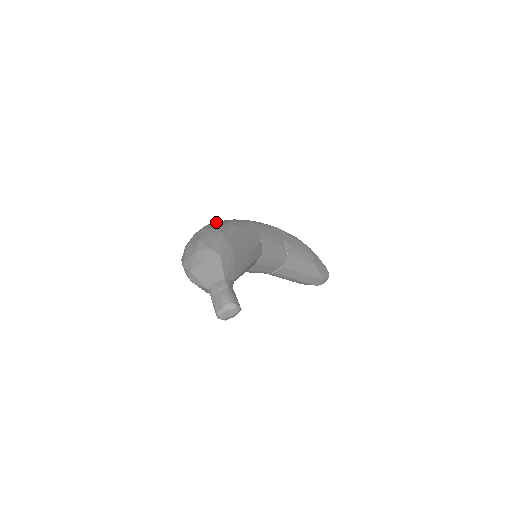
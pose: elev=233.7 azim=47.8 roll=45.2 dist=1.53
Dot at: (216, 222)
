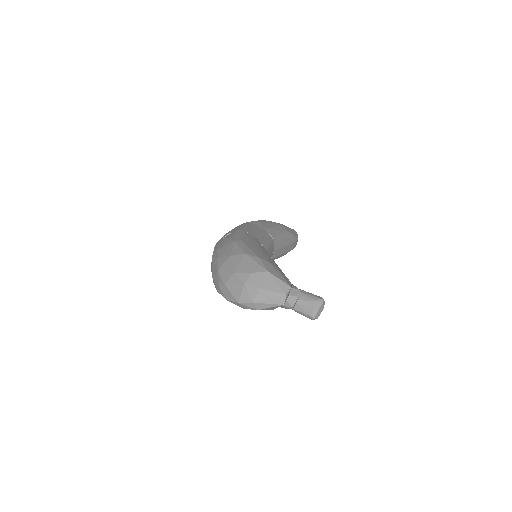
Dot at: (220, 250)
